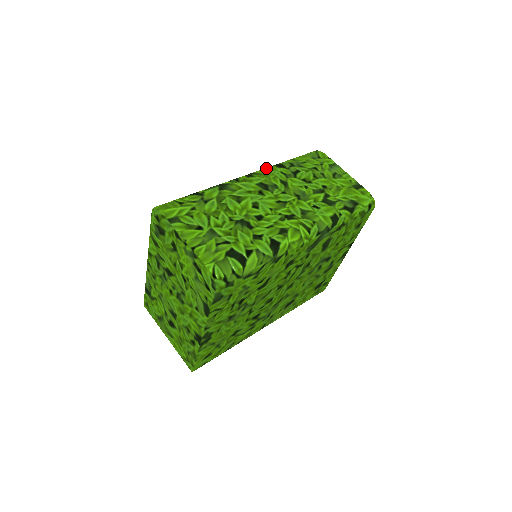
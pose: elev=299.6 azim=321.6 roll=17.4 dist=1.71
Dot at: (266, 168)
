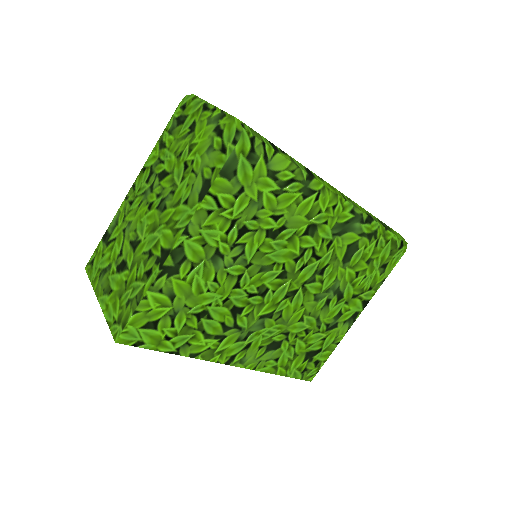
Dot at: occluded
